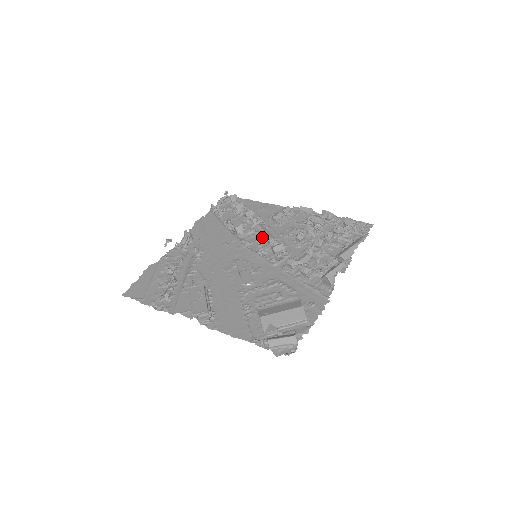
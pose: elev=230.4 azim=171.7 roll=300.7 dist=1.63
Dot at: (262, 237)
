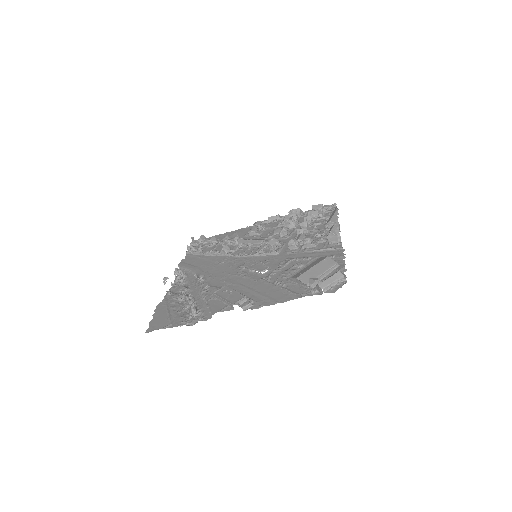
Dot at: (250, 246)
